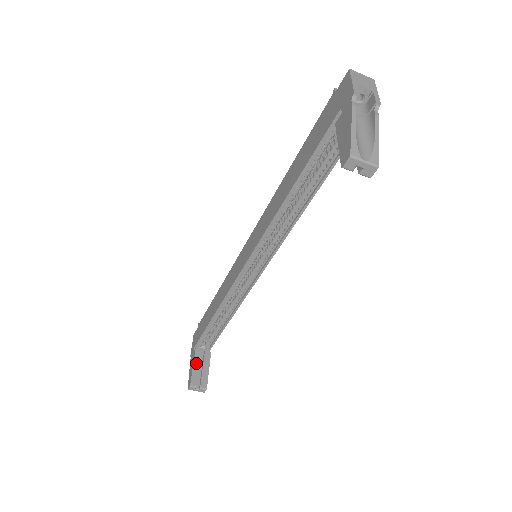
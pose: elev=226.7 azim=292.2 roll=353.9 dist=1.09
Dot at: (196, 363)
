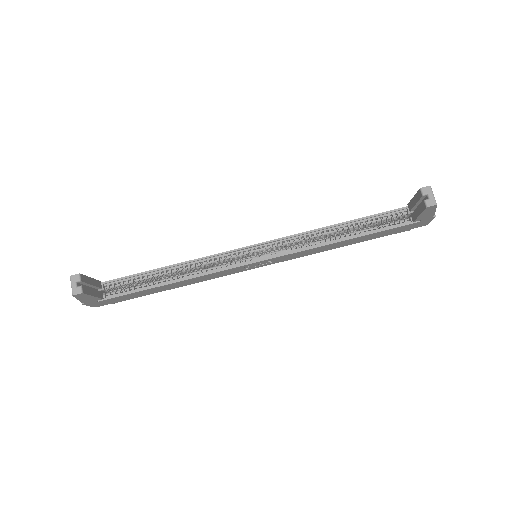
Dot at: (94, 281)
